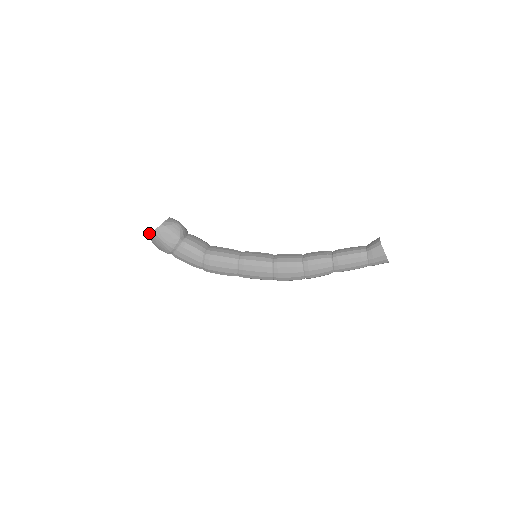
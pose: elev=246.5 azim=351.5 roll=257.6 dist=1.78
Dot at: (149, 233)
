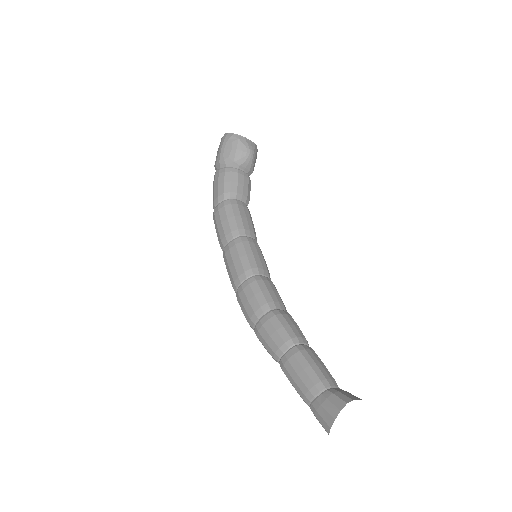
Dot at: (225, 133)
